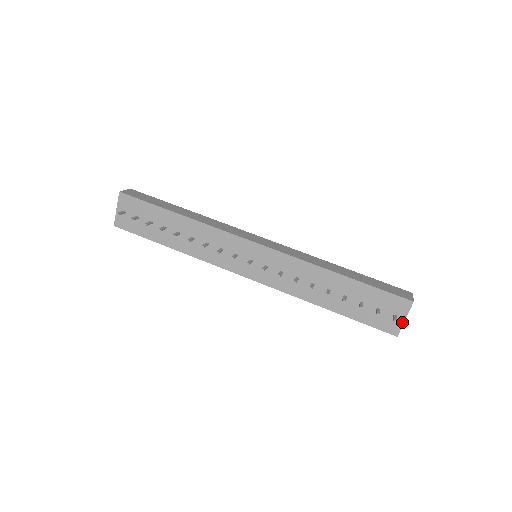
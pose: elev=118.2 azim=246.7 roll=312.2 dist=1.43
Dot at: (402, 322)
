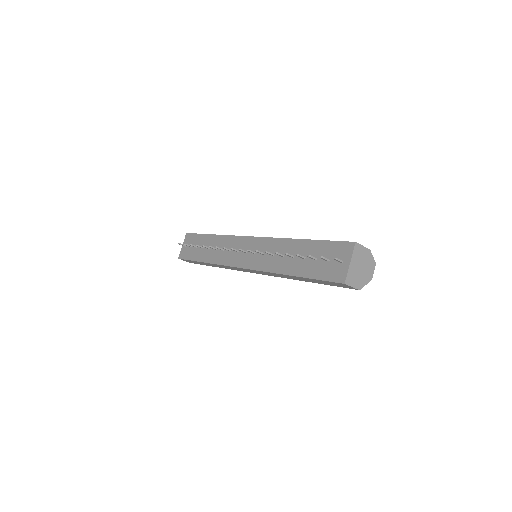
Dot at: (347, 266)
